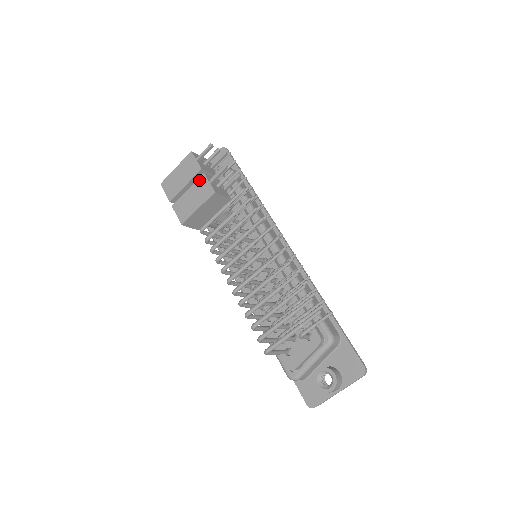
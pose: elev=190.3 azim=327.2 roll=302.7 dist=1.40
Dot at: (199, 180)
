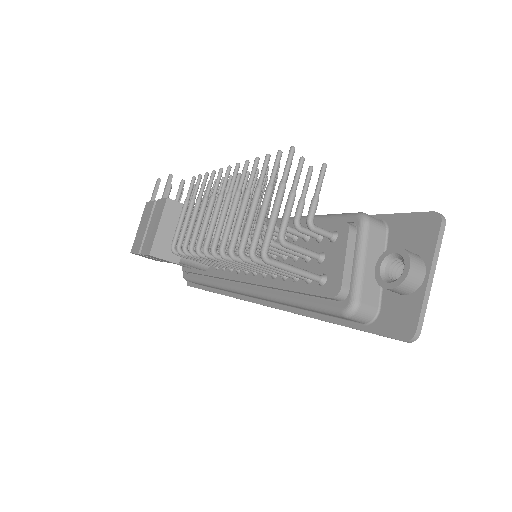
Dot at: (155, 209)
